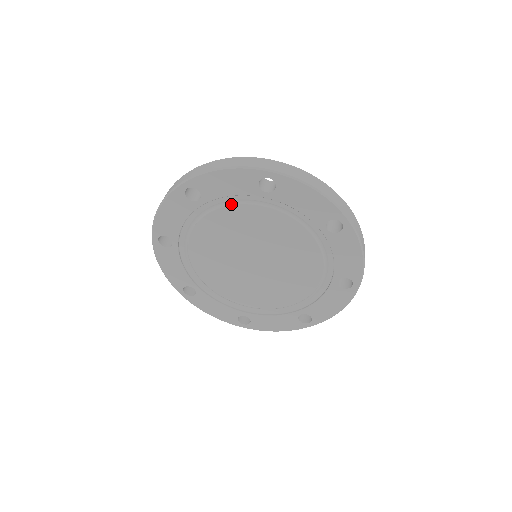
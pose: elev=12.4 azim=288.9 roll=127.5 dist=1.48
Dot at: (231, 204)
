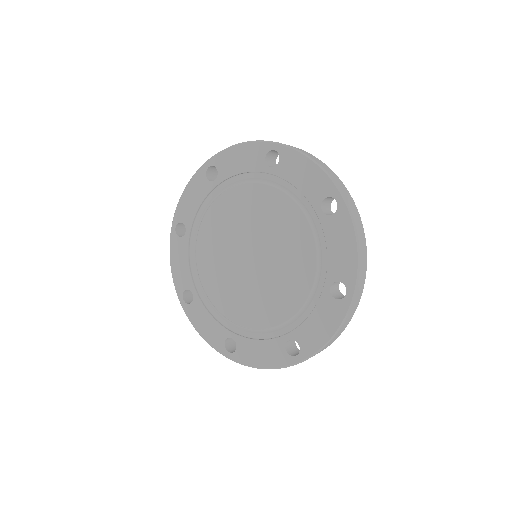
Dot at: (204, 214)
